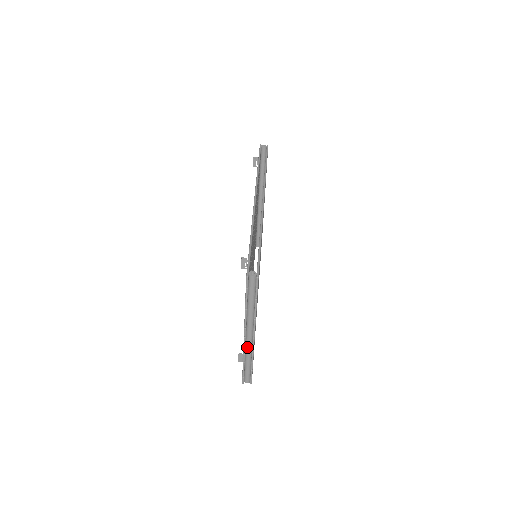
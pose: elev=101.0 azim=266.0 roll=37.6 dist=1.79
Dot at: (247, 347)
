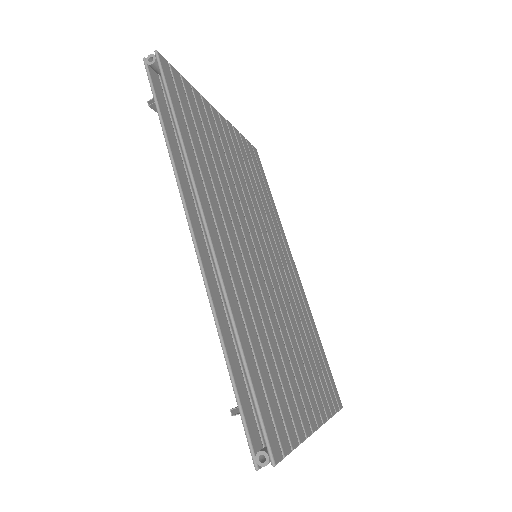
Dot at: occluded
